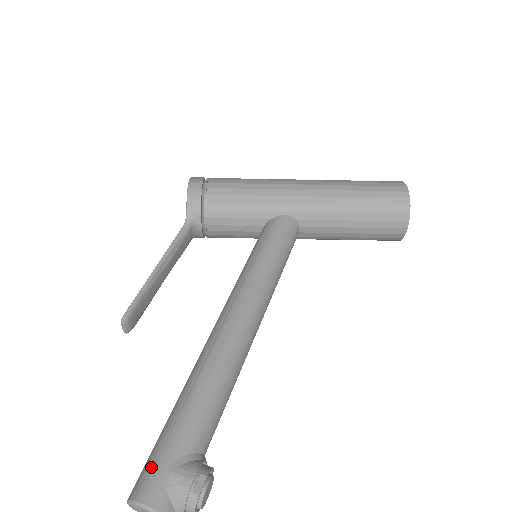
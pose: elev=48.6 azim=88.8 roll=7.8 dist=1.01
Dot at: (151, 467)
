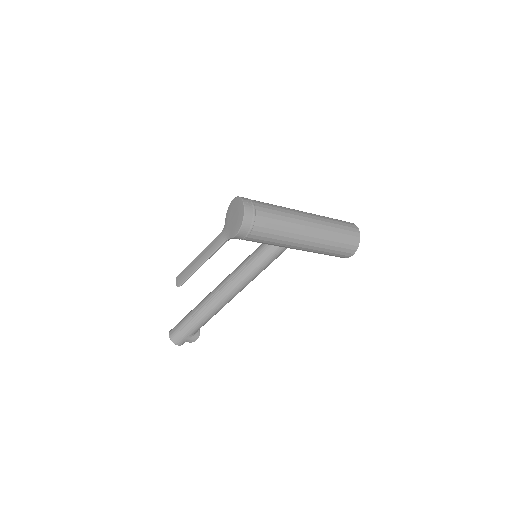
Dot at: (181, 336)
